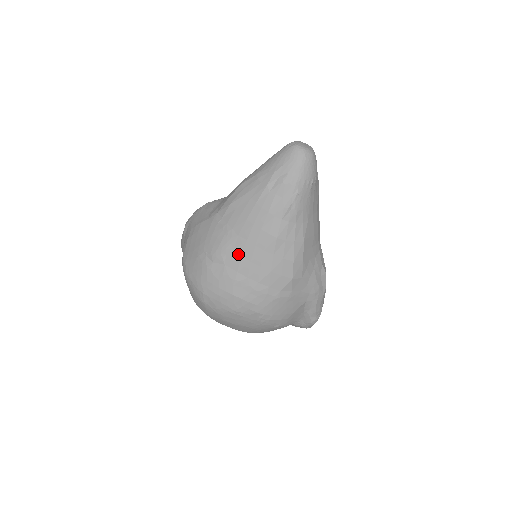
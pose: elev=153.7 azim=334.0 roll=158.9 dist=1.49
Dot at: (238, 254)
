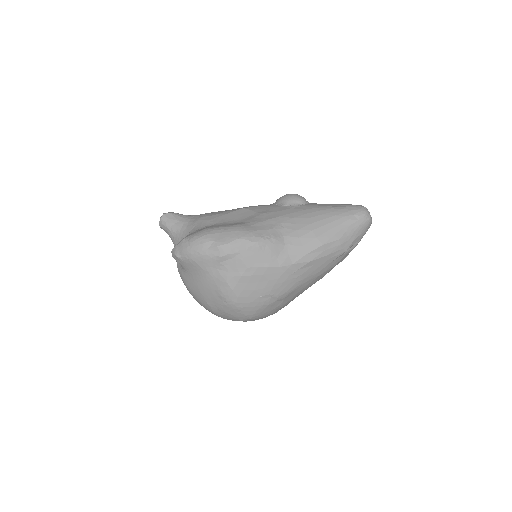
Dot at: (297, 292)
